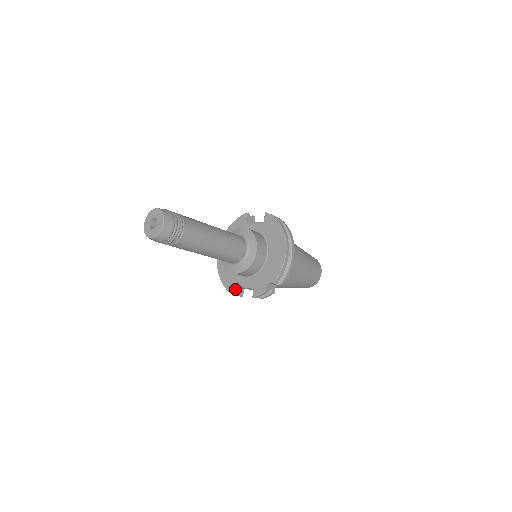
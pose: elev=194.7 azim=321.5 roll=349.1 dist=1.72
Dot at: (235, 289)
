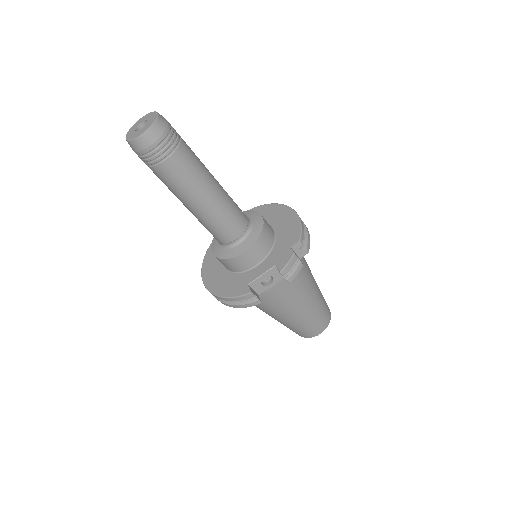
Dot at: (249, 287)
